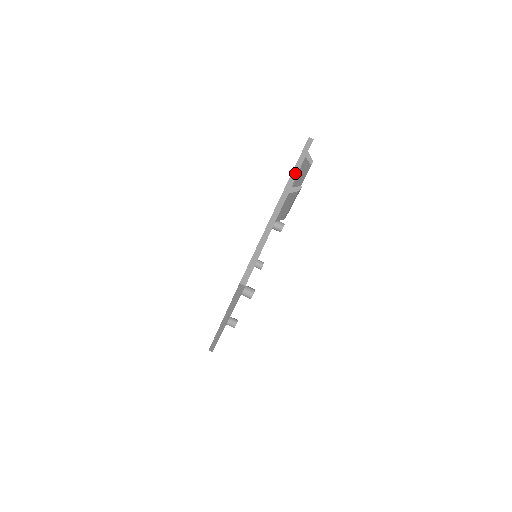
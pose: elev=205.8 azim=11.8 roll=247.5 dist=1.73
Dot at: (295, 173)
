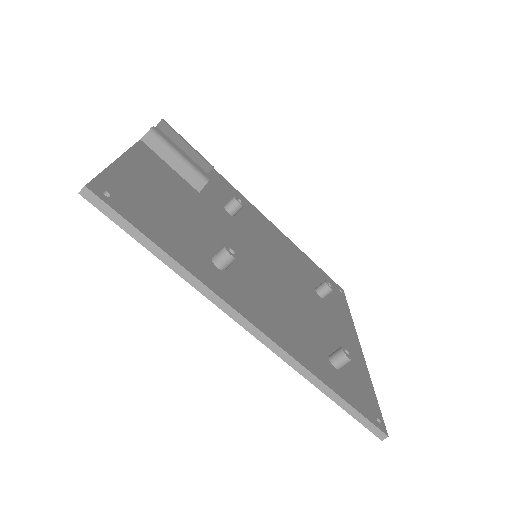
Dot at: occluded
